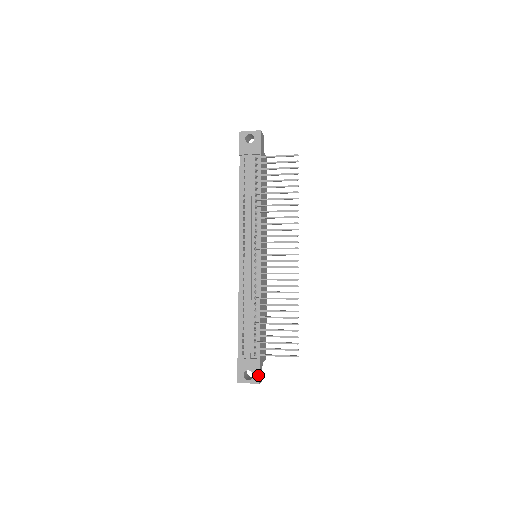
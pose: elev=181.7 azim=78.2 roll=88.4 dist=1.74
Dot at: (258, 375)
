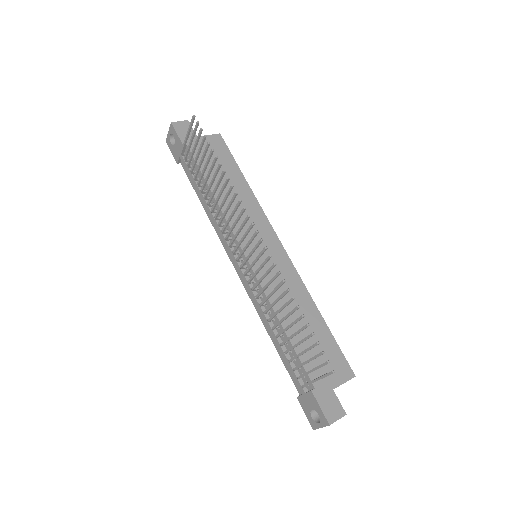
Dot at: (322, 413)
